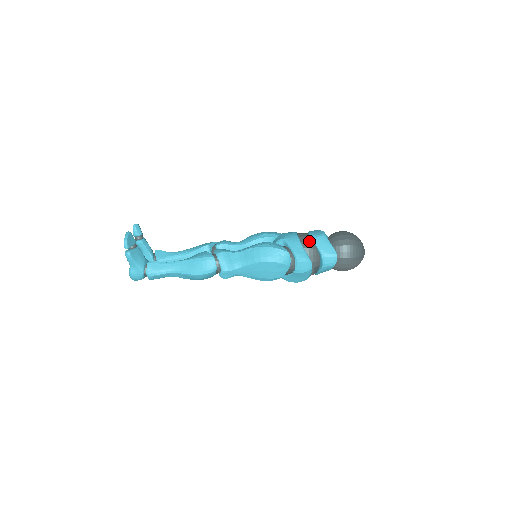
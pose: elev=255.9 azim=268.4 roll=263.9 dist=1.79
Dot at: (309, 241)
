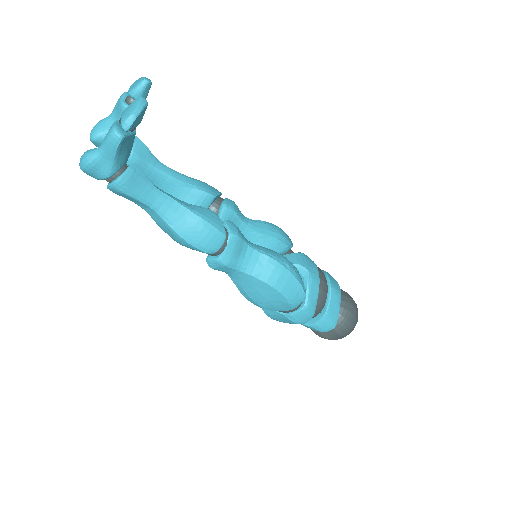
Dot at: (326, 292)
